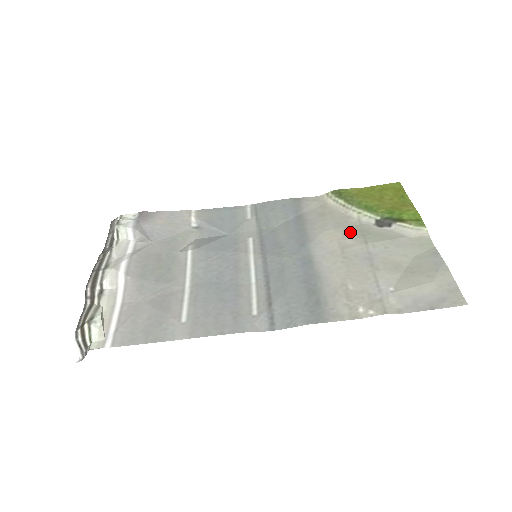
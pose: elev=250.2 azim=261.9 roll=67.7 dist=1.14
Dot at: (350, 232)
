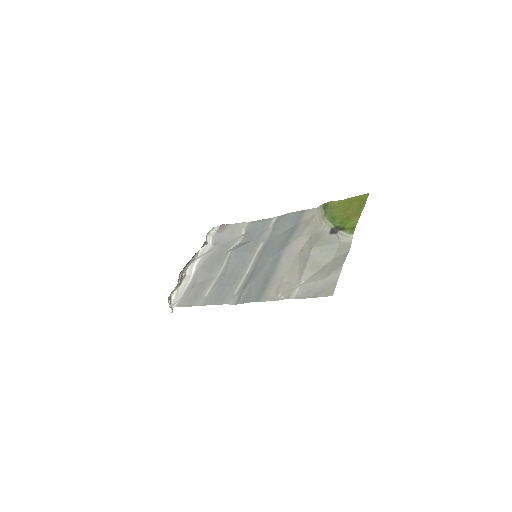
Dot at: (311, 238)
